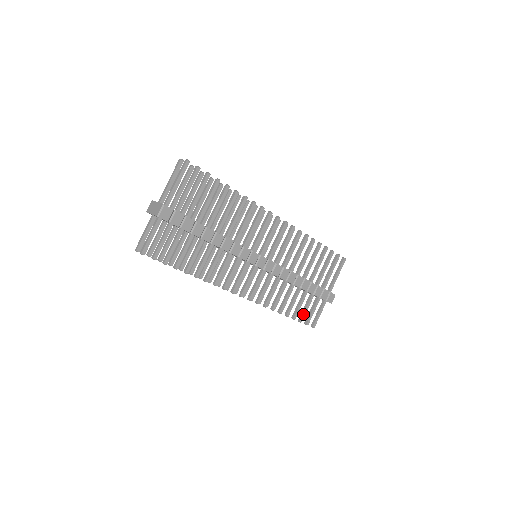
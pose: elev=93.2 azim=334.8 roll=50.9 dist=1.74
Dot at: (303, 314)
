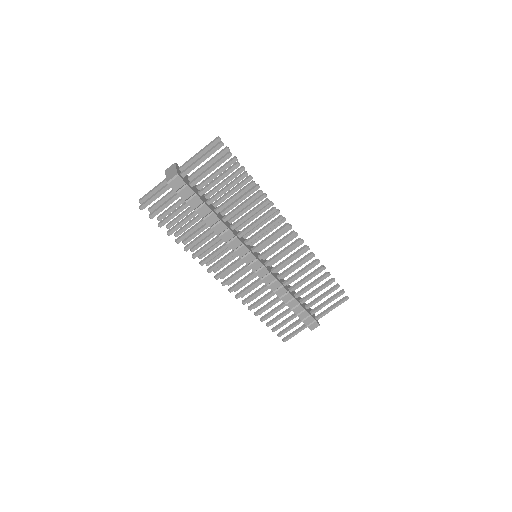
Dot at: (279, 326)
